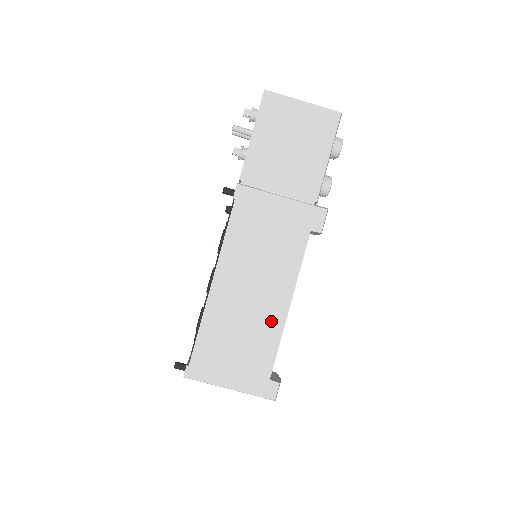
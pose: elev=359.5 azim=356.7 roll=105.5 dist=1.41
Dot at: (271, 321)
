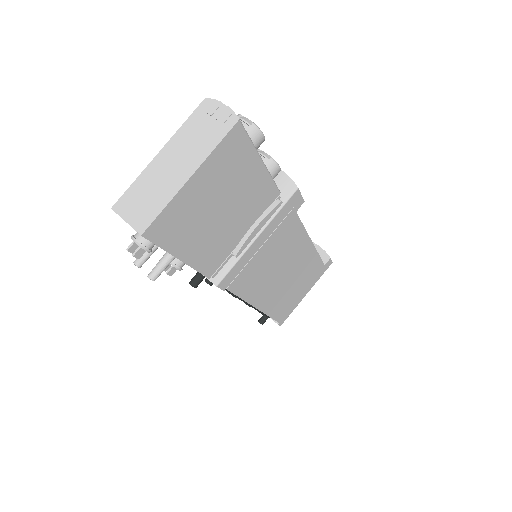
Dot at: (307, 261)
